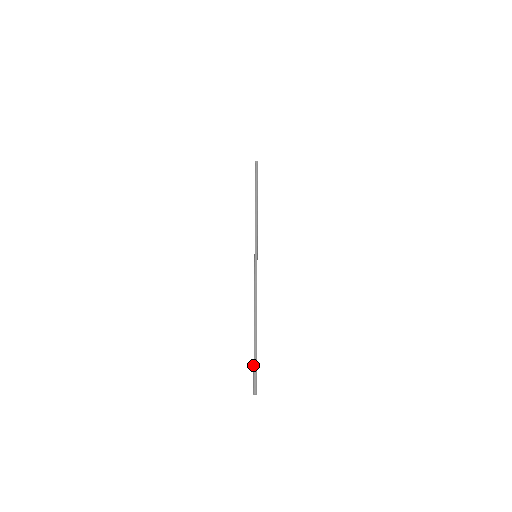
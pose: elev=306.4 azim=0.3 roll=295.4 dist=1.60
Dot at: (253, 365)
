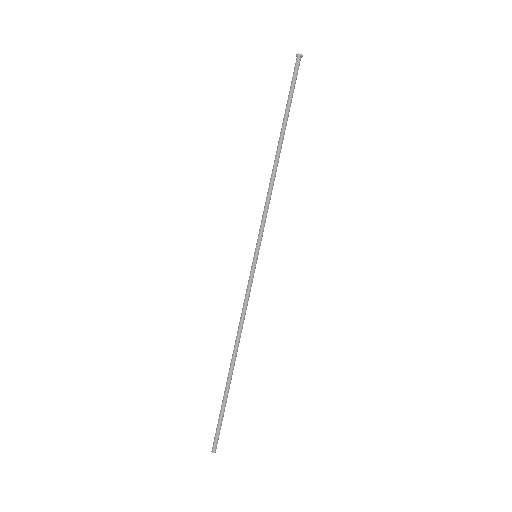
Dot at: (220, 419)
